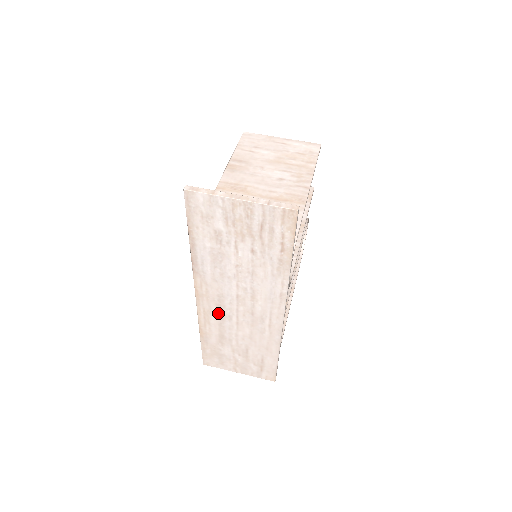
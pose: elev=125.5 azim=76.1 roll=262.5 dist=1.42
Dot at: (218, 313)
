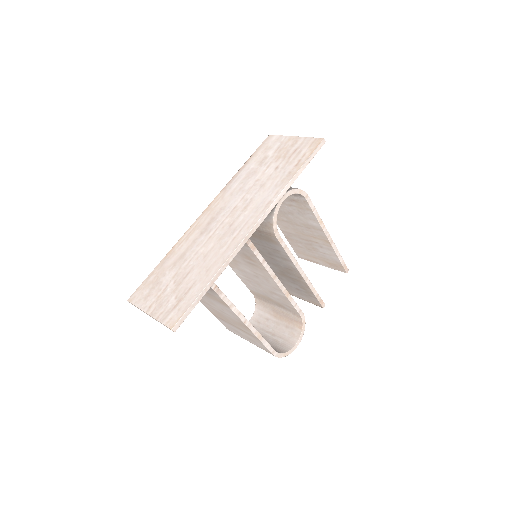
Dot at: (205, 227)
